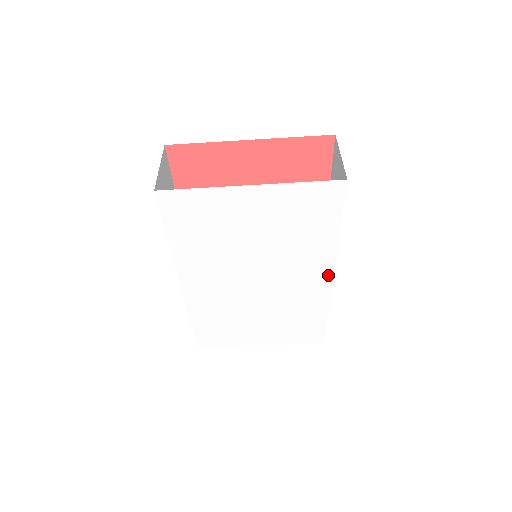
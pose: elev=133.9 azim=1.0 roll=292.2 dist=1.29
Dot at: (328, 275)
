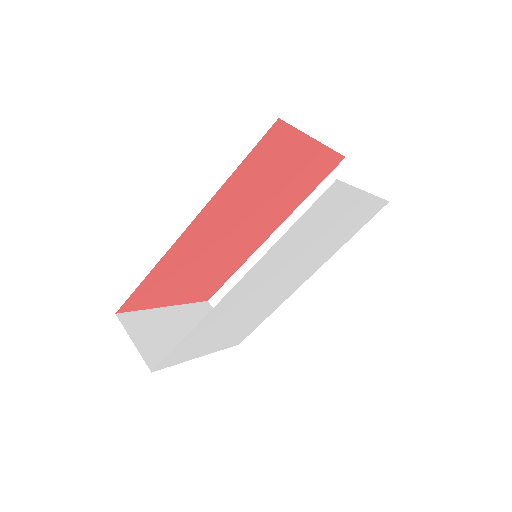
Dot at: (308, 277)
